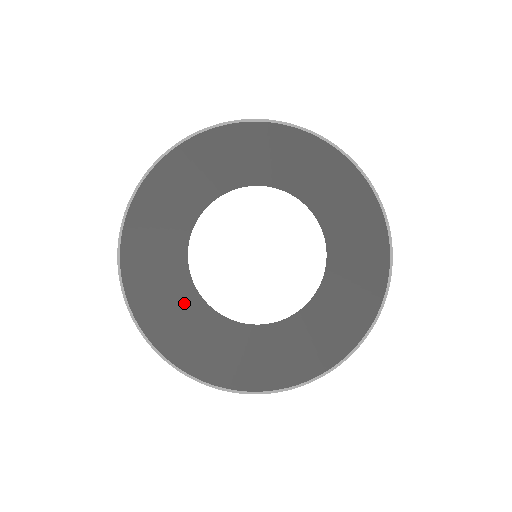
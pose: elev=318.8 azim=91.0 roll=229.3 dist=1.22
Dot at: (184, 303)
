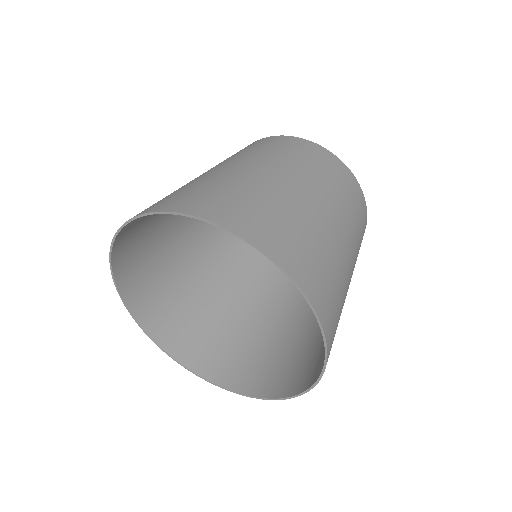
Dot at: (199, 232)
